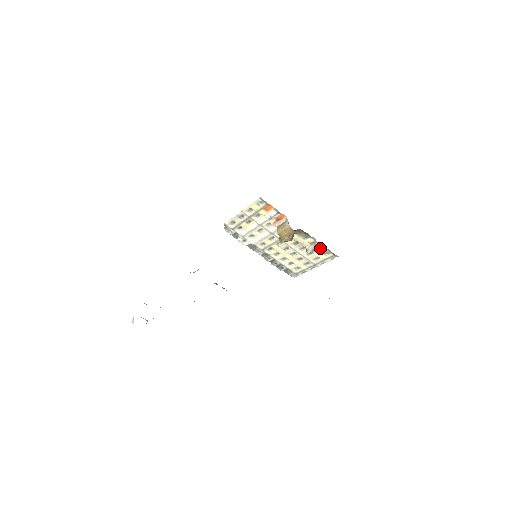
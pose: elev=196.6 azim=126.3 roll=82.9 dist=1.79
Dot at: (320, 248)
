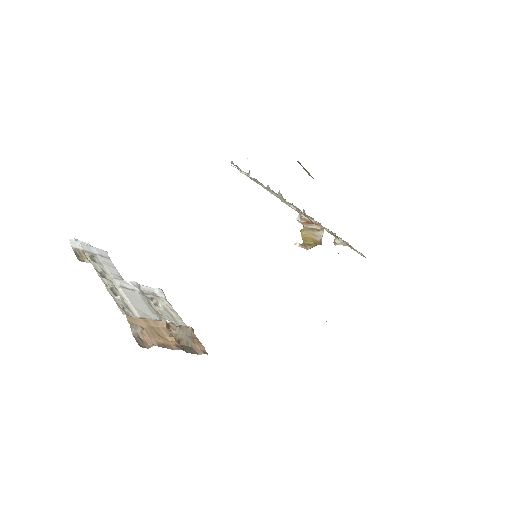
Dot at: occluded
